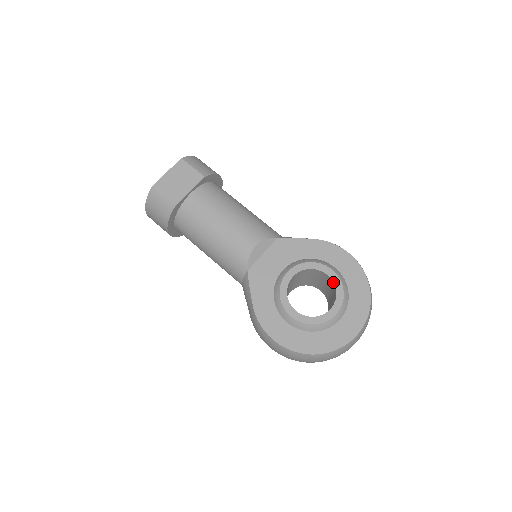
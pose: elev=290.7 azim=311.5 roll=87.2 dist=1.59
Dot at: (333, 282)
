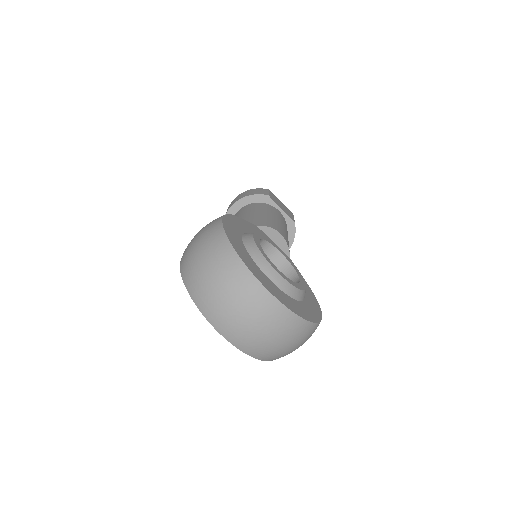
Dot at: (299, 282)
